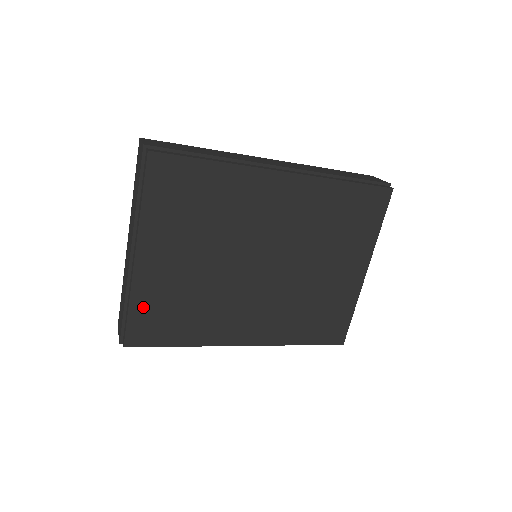
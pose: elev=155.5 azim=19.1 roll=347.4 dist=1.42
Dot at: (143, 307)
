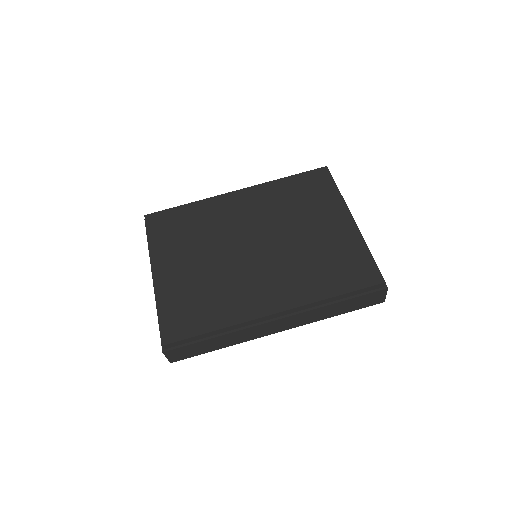
Dot at: (169, 307)
